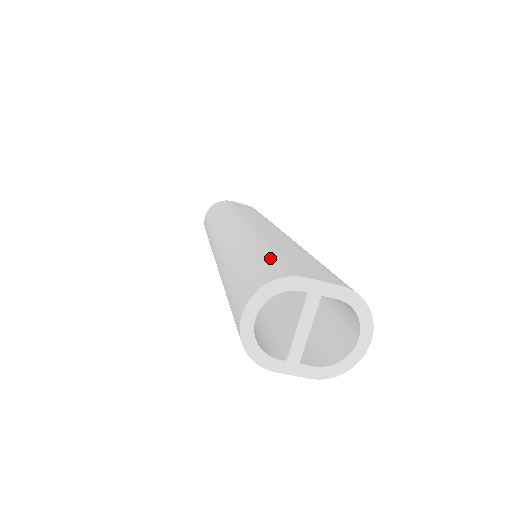
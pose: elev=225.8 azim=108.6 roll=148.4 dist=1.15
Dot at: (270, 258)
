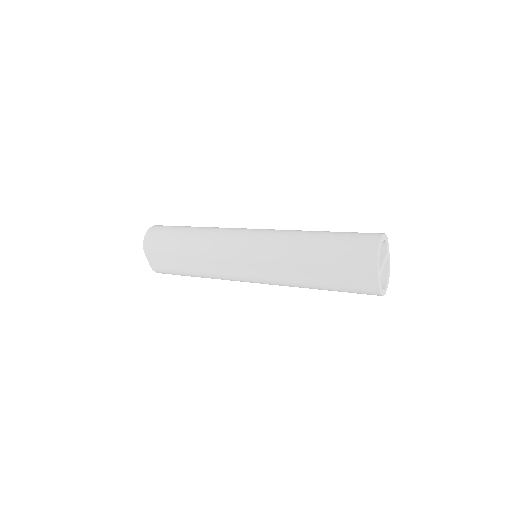
Dot at: occluded
